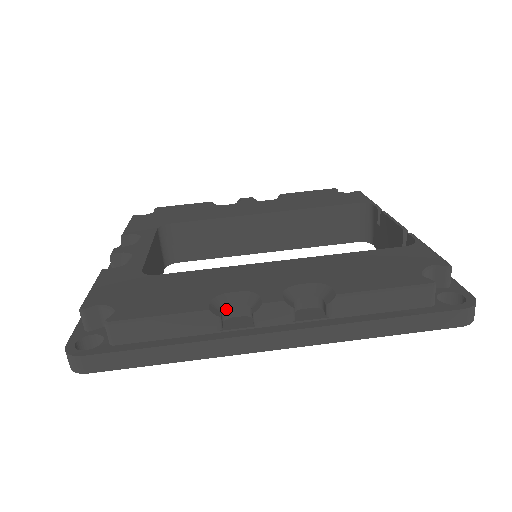
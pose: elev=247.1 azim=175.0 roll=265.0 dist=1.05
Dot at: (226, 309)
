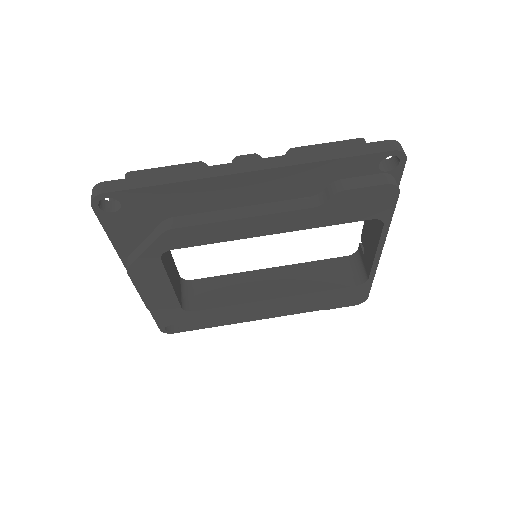
Dot at: occluded
